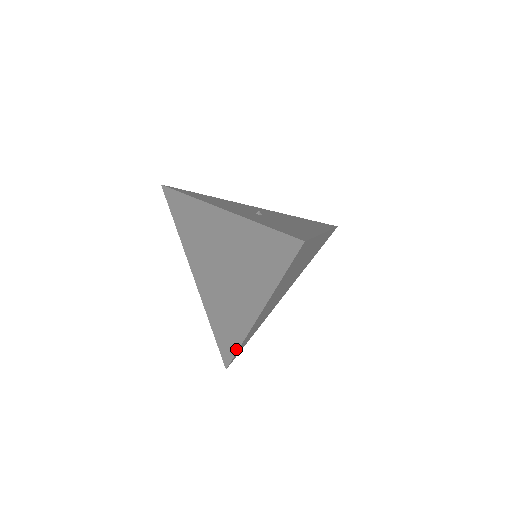
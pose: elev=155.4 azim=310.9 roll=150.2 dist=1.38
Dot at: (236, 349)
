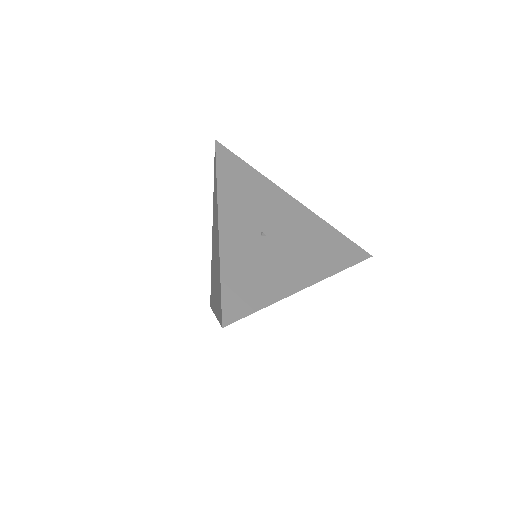
Dot at: occluded
